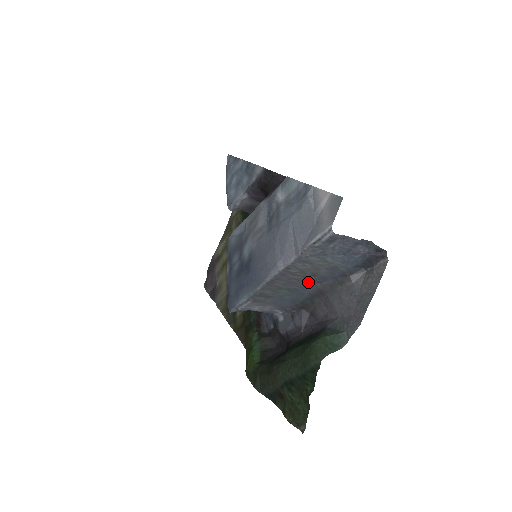
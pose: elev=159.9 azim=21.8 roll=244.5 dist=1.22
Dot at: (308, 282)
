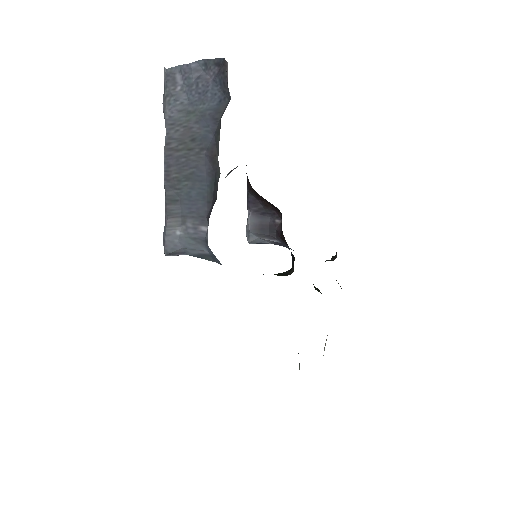
Dot at: (196, 155)
